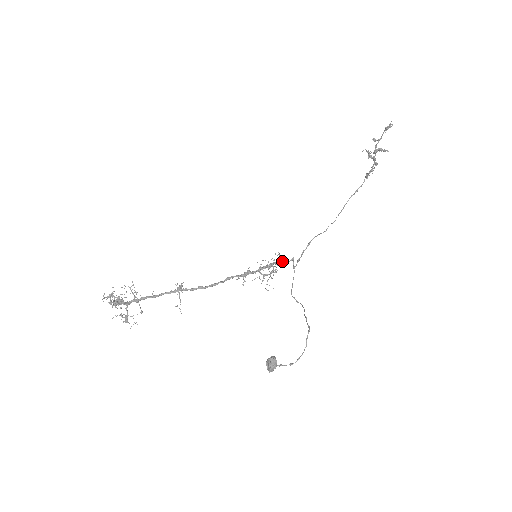
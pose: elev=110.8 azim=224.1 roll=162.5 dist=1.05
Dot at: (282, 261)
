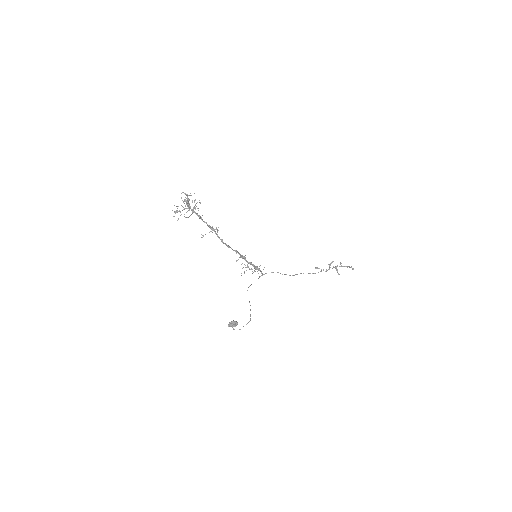
Dot at: (261, 271)
